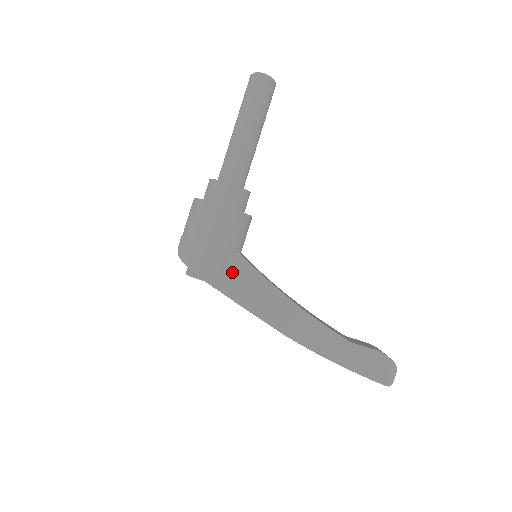
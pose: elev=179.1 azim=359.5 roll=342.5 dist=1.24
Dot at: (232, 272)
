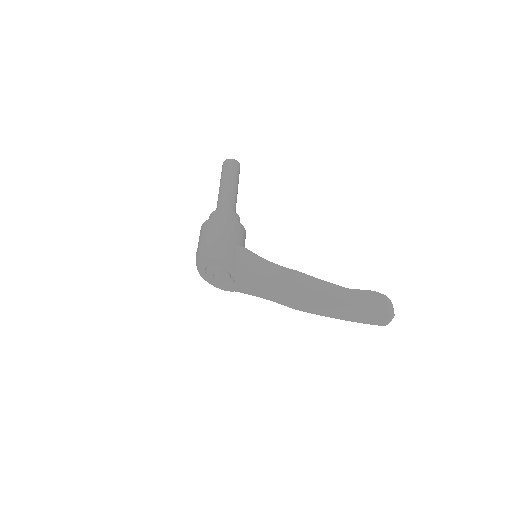
Dot at: (242, 259)
